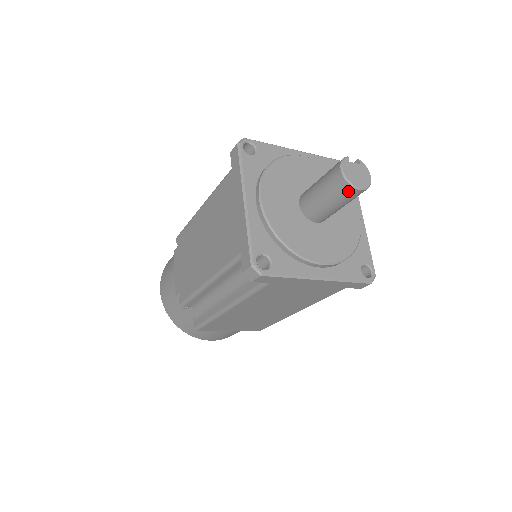
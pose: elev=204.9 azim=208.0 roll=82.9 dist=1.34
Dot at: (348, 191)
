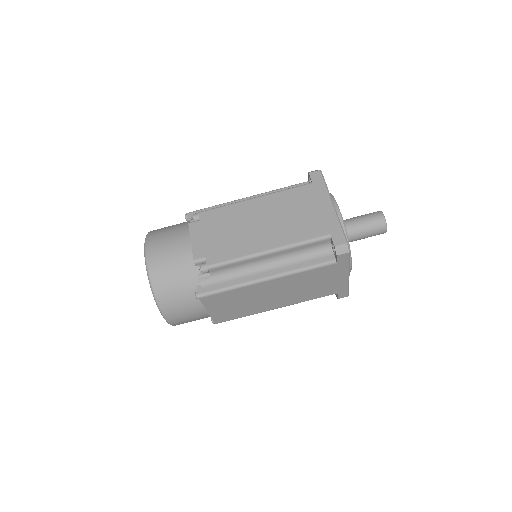
Dot at: (382, 229)
